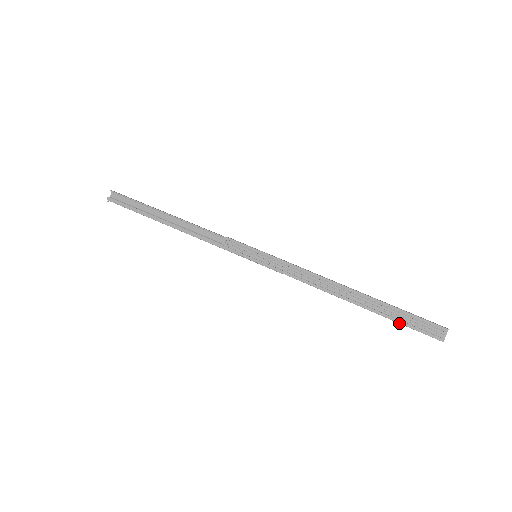
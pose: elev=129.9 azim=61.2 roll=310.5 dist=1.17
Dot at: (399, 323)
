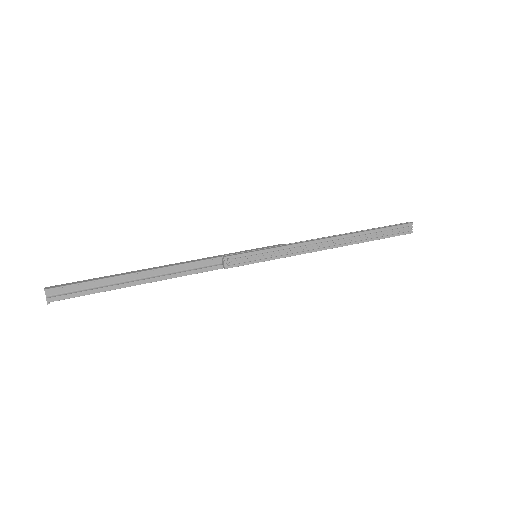
Dot at: (384, 238)
